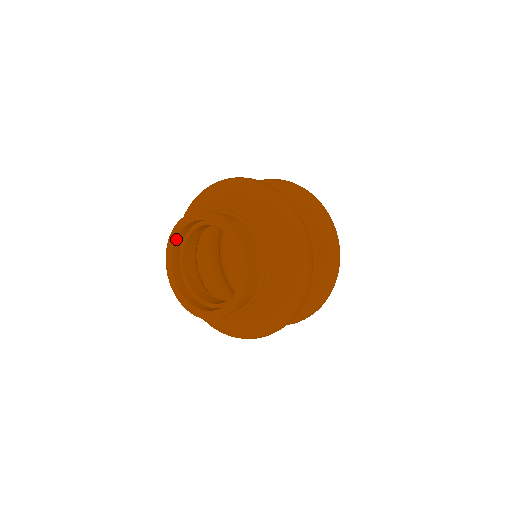
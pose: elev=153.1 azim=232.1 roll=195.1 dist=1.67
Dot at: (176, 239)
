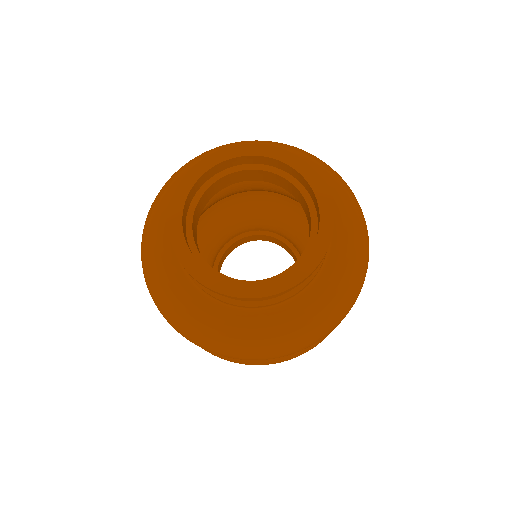
Dot at: (192, 187)
